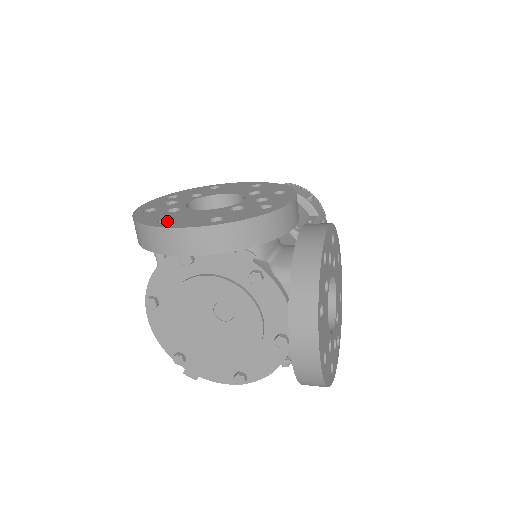
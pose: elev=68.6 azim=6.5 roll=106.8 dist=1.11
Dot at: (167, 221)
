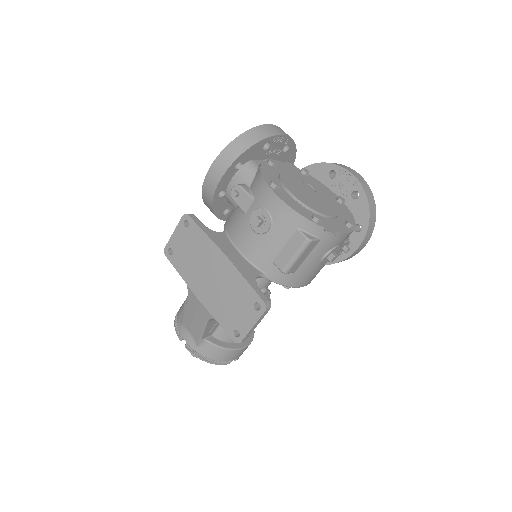
Dot at: occluded
